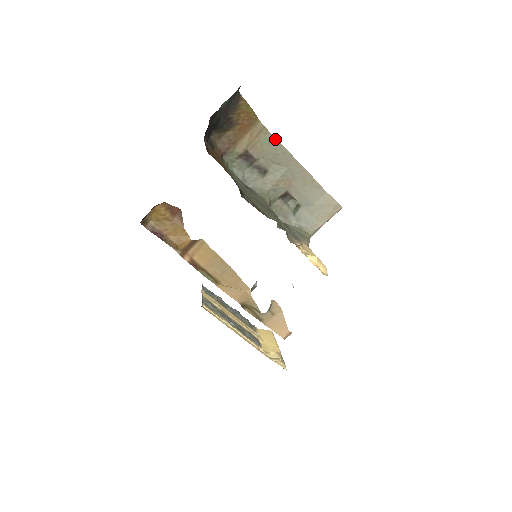
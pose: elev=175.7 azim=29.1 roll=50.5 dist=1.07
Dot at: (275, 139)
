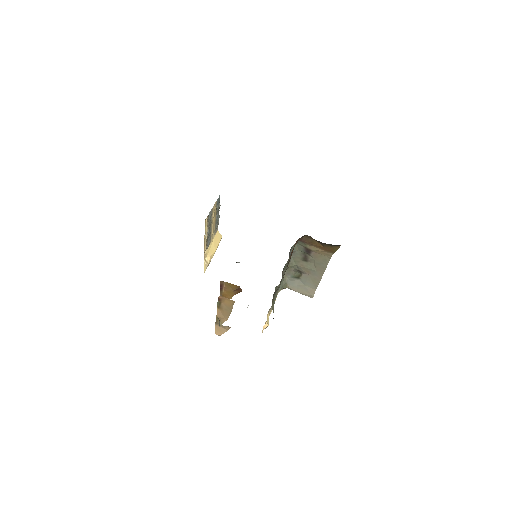
Dot at: (328, 262)
